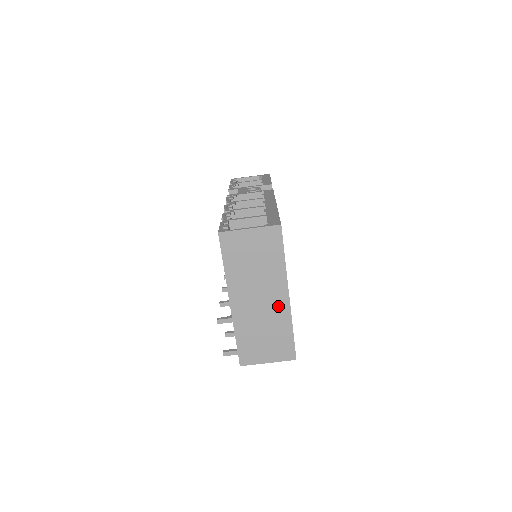
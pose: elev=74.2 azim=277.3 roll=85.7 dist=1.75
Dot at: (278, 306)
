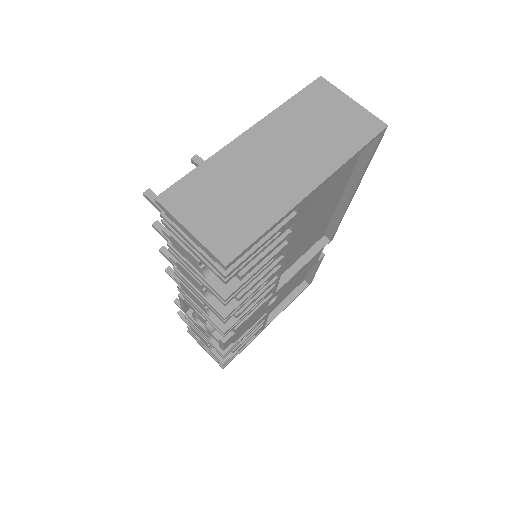
Dot at: (289, 186)
